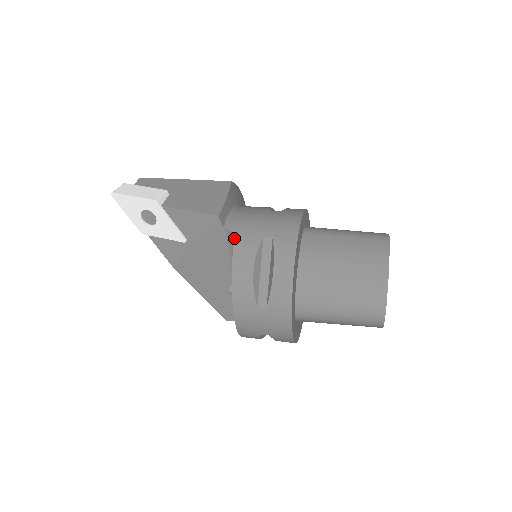
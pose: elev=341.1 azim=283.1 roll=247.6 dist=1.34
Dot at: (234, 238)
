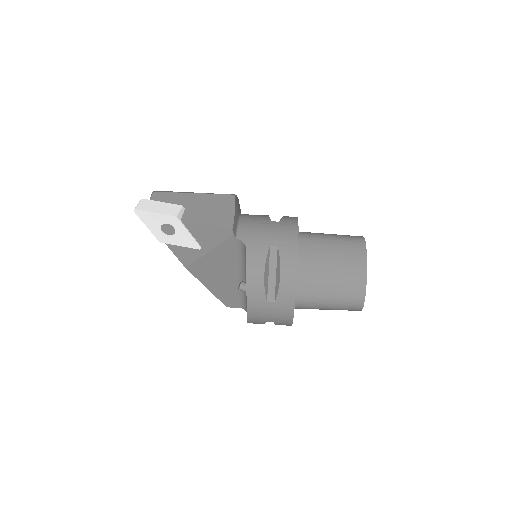
Dot at: (246, 247)
